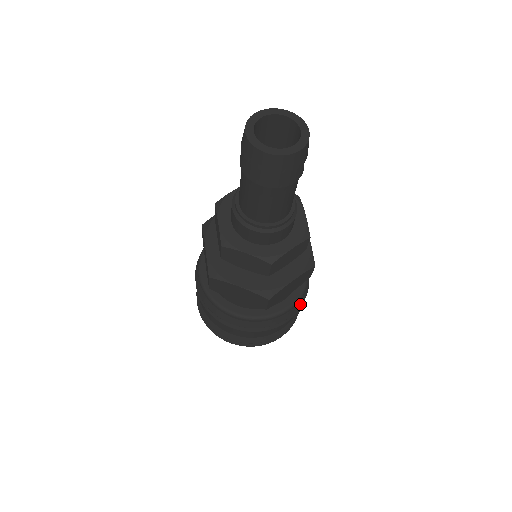
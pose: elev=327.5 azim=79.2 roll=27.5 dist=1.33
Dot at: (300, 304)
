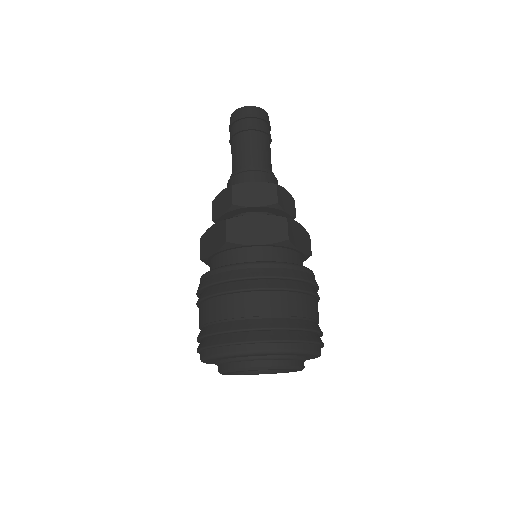
Dot at: (277, 274)
